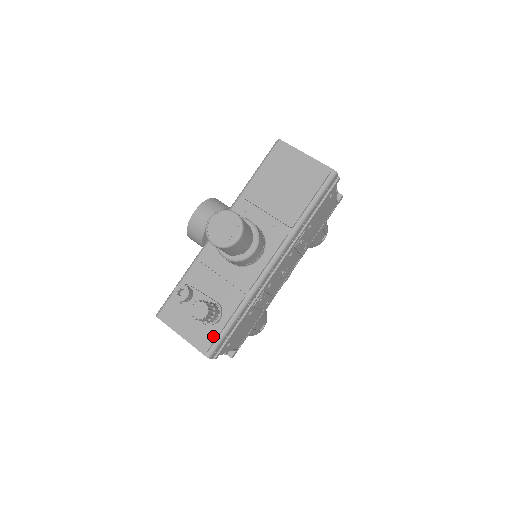
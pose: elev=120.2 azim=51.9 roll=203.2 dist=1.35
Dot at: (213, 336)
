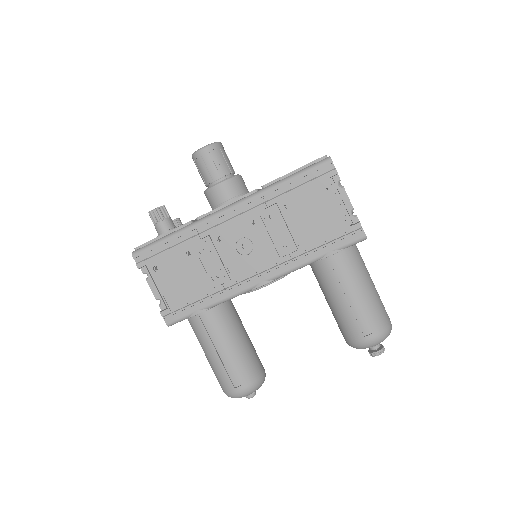
Dot at: (149, 241)
